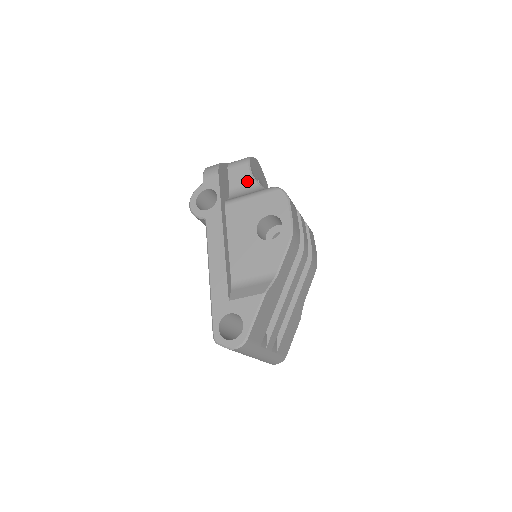
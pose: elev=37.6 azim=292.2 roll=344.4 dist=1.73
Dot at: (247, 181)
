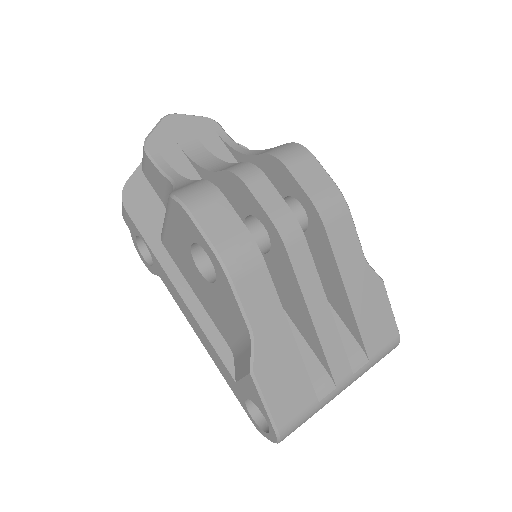
Dot at: (162, 183)
